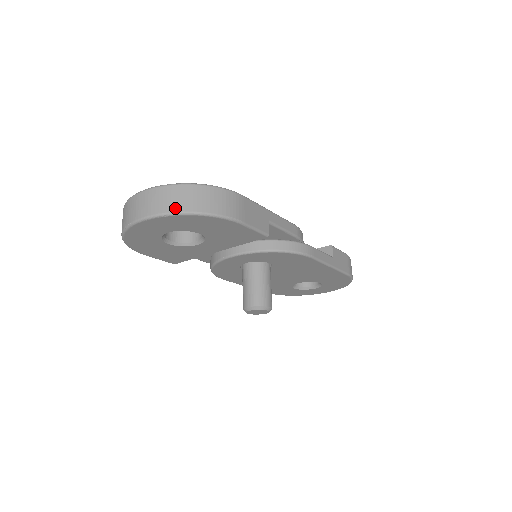
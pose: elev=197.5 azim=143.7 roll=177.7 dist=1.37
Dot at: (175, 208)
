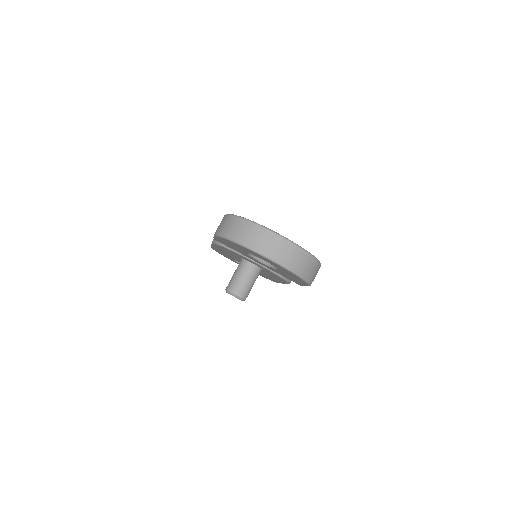
Dot at: (299, 271)
